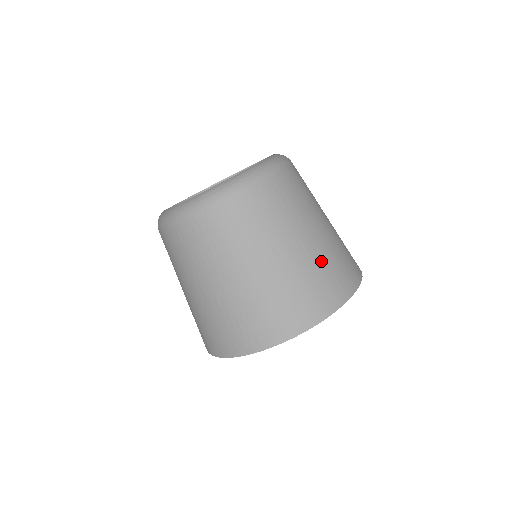
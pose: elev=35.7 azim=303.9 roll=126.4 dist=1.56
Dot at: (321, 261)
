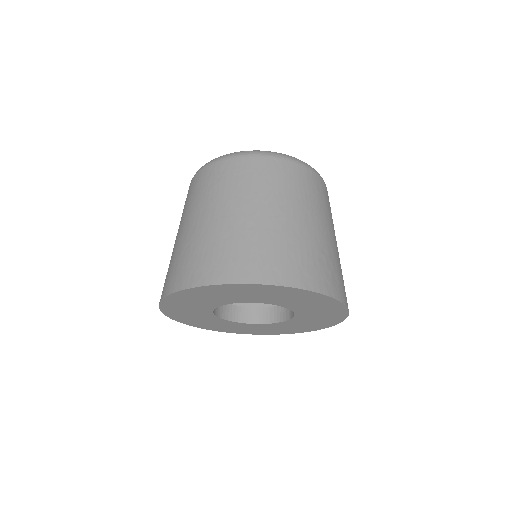
Dot at: occluded
